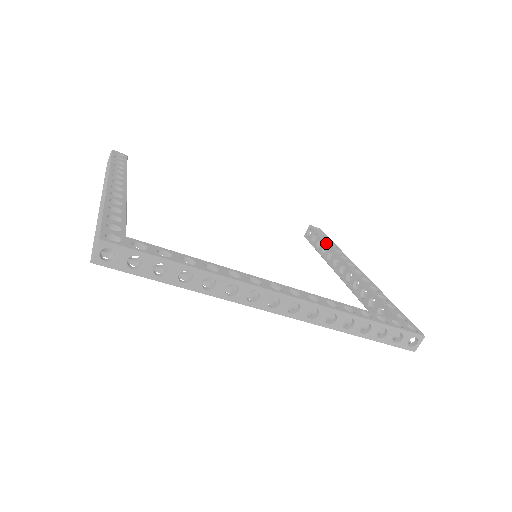
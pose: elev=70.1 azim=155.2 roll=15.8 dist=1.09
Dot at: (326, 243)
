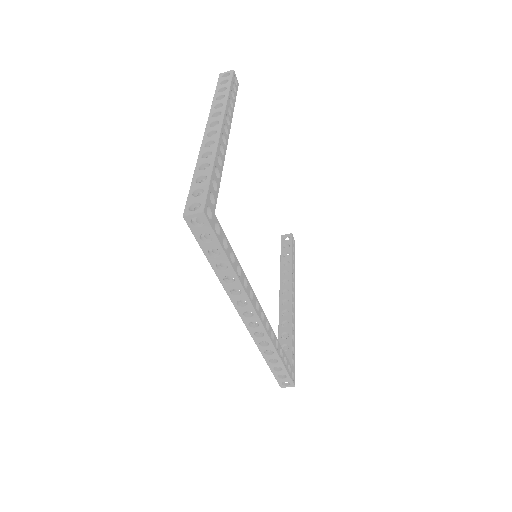
Dot at: (291, 261)
